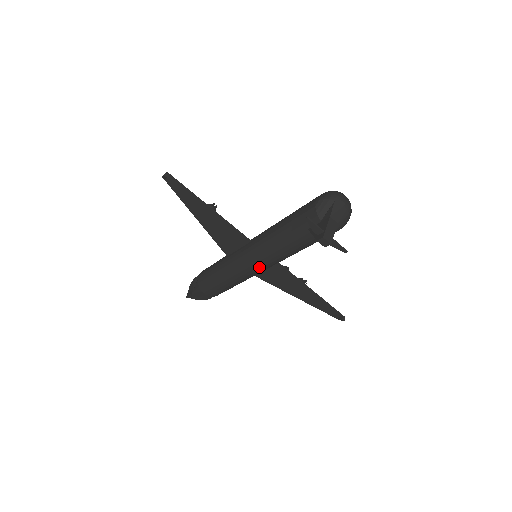
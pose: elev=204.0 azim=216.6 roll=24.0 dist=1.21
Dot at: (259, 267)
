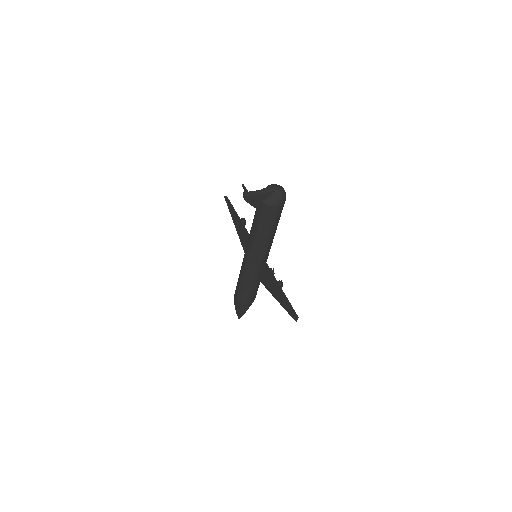
Dot at: (248, 255)
